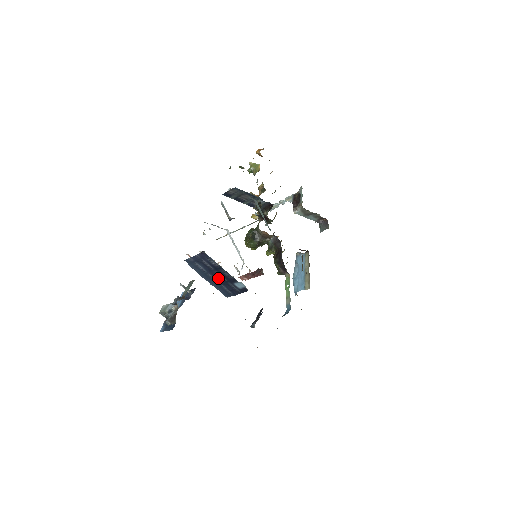
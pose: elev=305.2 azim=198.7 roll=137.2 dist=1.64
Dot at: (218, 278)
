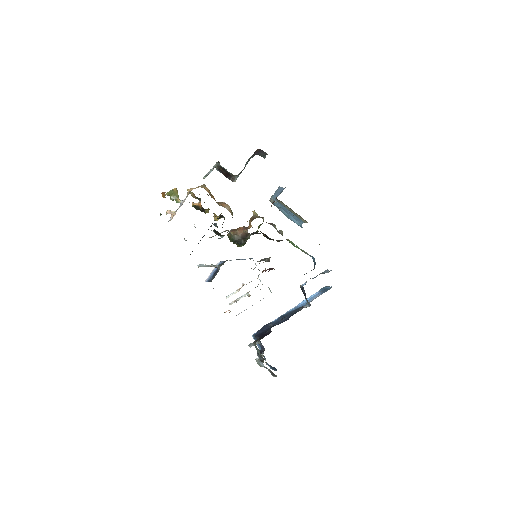
Dot at: occluded
